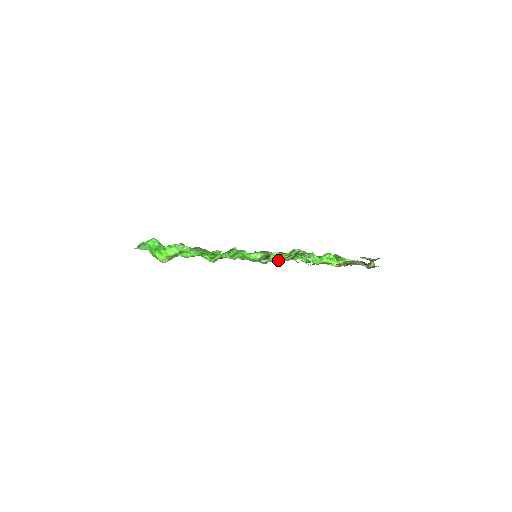
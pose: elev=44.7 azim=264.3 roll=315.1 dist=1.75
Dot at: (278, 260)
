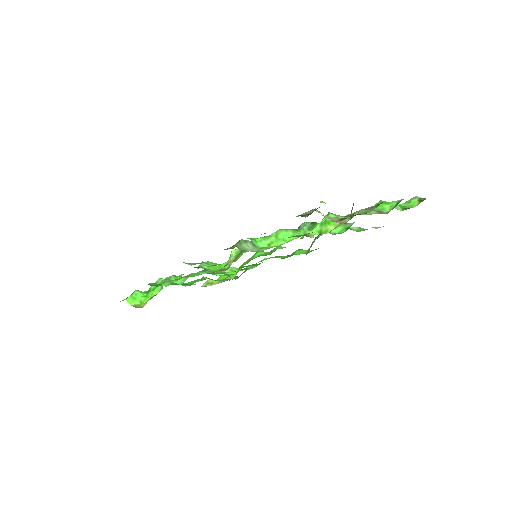
Dot at: (219, 264)
